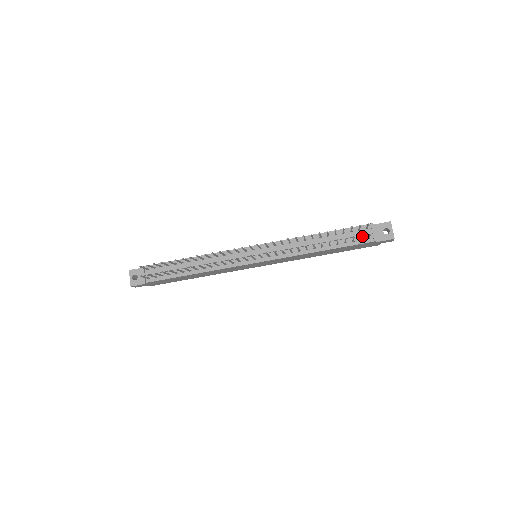
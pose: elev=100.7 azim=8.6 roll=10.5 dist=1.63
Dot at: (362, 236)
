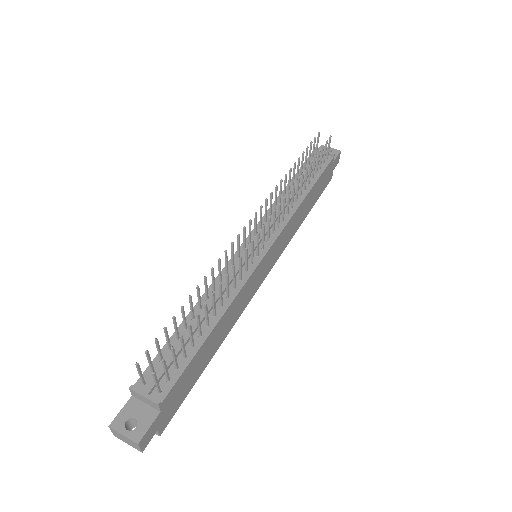
Dot at: occluded
